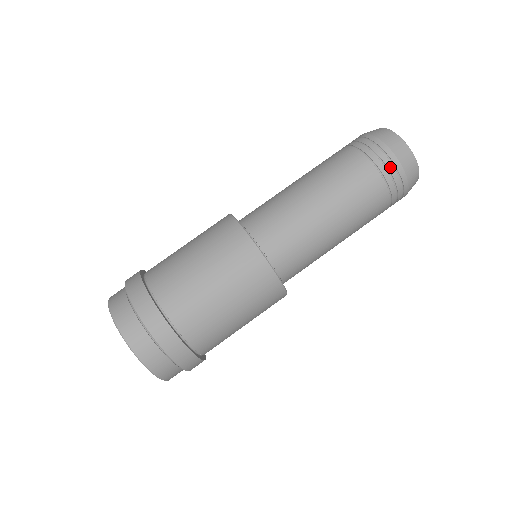
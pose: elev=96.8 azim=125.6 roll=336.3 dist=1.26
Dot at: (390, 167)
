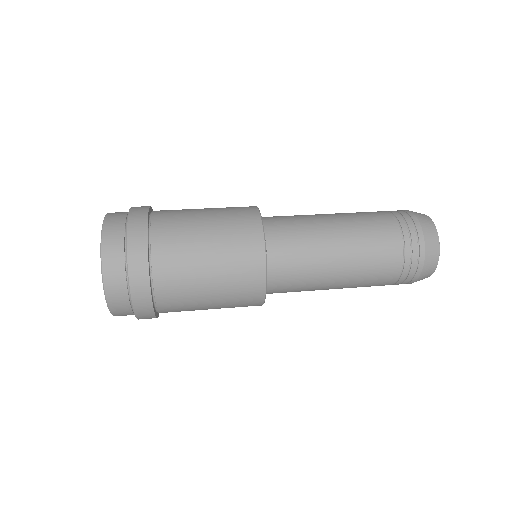
Dot at: (396, 211)
